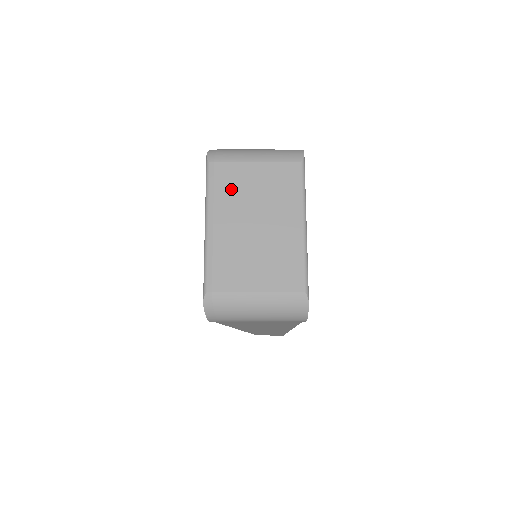
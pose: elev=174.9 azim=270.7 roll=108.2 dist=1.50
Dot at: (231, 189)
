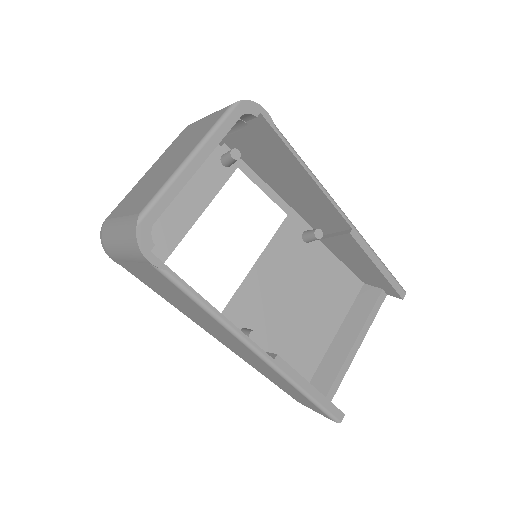
Dot at: (177, 142)
